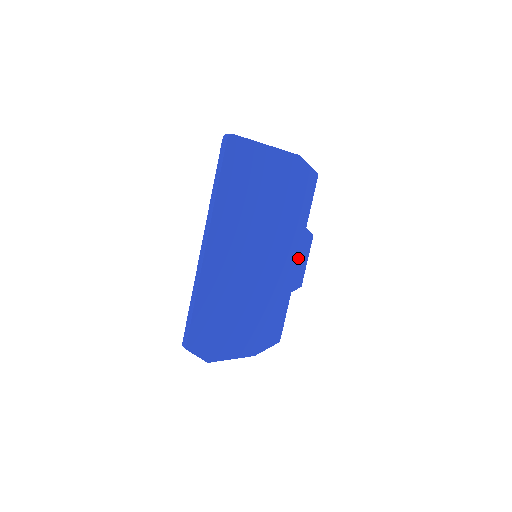
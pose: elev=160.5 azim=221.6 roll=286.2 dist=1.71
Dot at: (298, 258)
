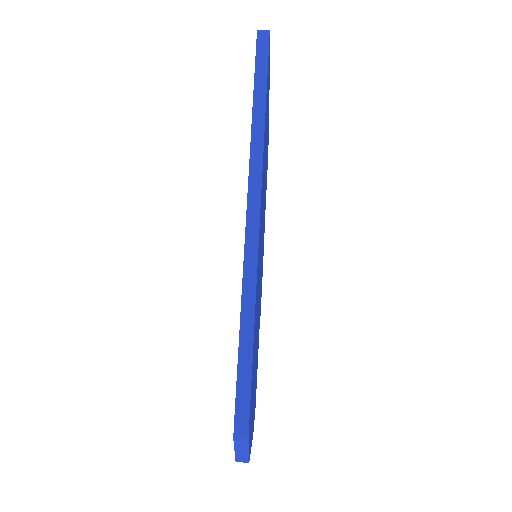
Dot at: (262, 270)
